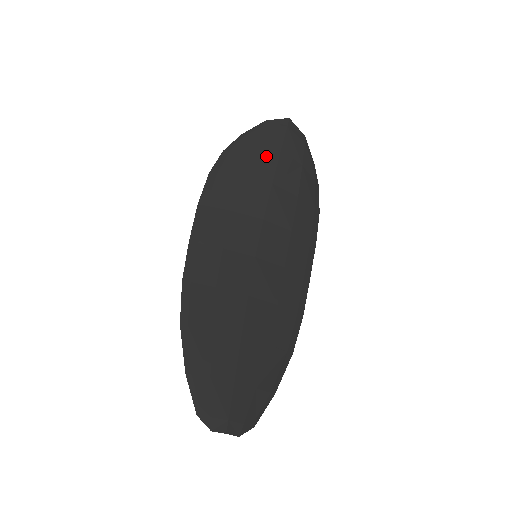
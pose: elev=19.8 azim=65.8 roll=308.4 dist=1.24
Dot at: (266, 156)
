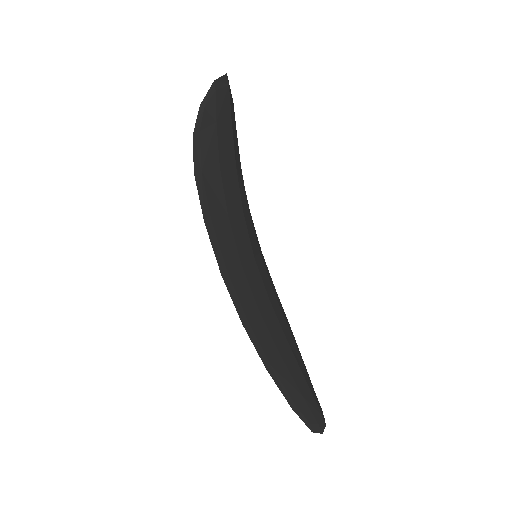
Dot at: (226, 131)
